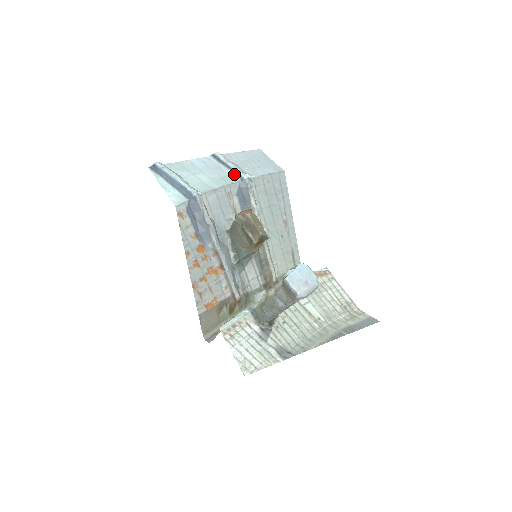
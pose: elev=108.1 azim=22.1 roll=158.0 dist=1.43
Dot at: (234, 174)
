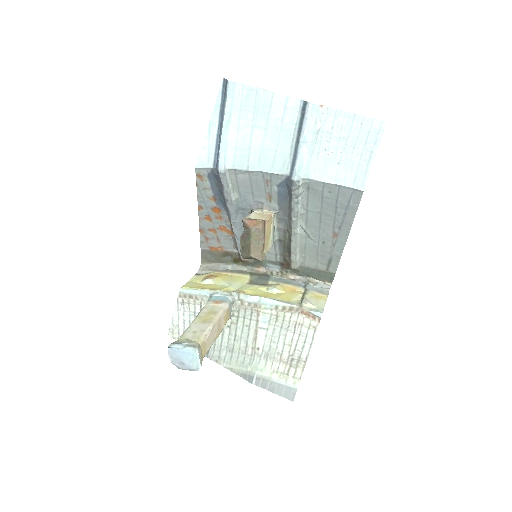
Dot at: (291, 160)
